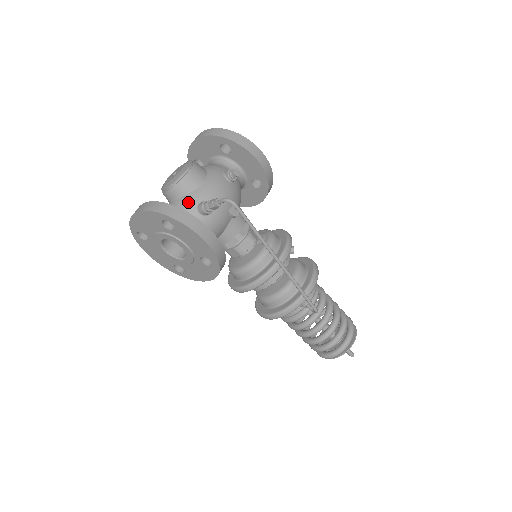
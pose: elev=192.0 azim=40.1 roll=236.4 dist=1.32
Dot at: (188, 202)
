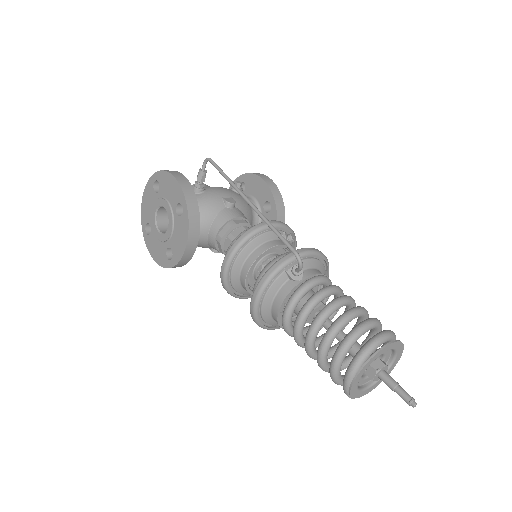
Dot at: occluded
